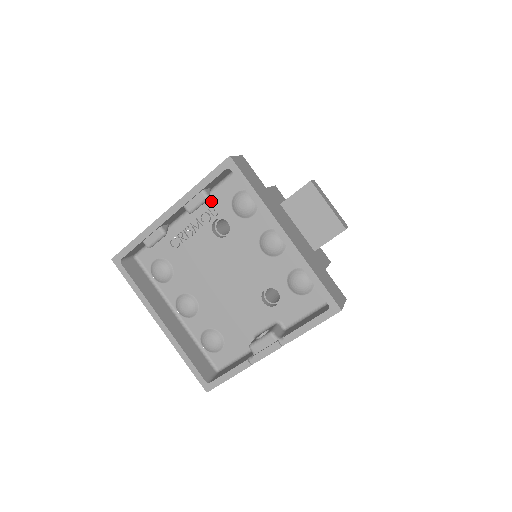
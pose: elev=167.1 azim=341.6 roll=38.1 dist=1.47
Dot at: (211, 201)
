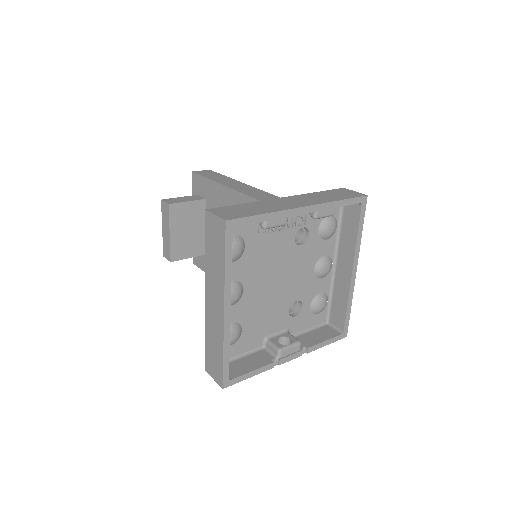
Dot at: occluded
